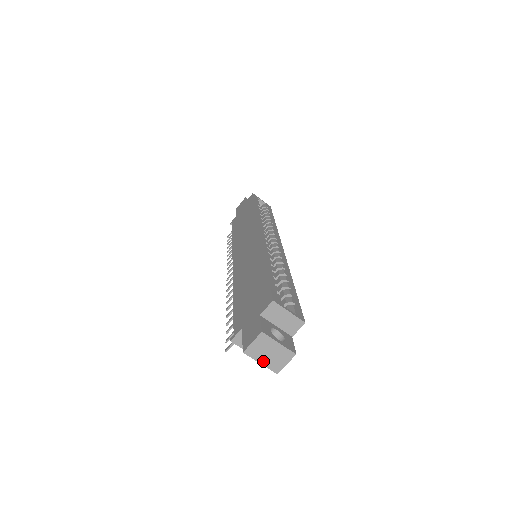
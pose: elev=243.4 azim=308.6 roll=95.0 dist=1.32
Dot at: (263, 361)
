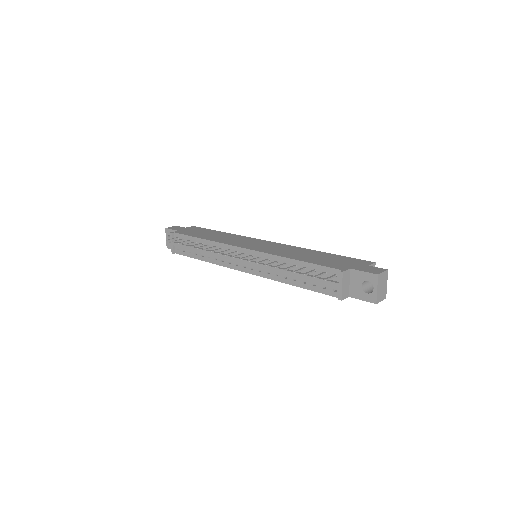
Dot at: (378, 289)
